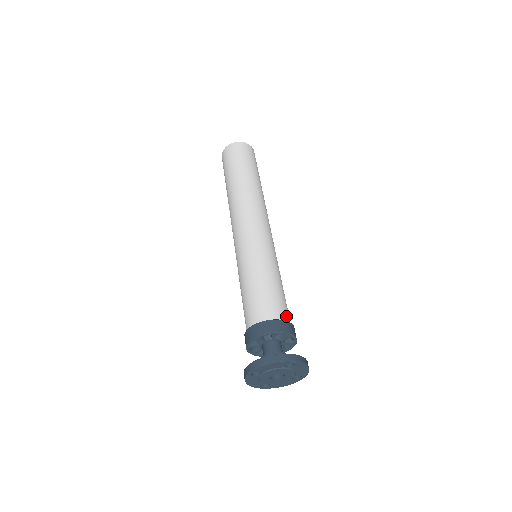
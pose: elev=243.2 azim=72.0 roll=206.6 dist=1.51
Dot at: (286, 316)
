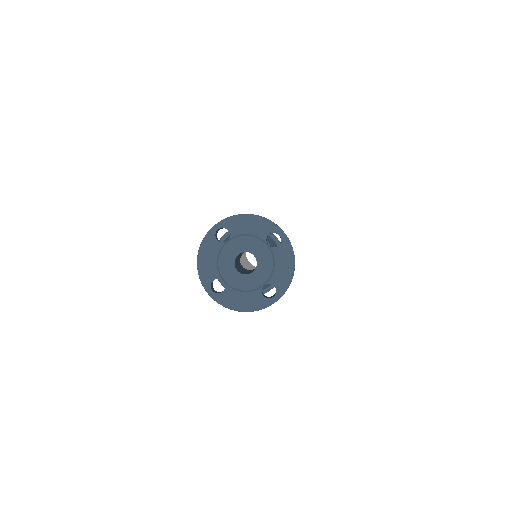
Dot at: occluded
